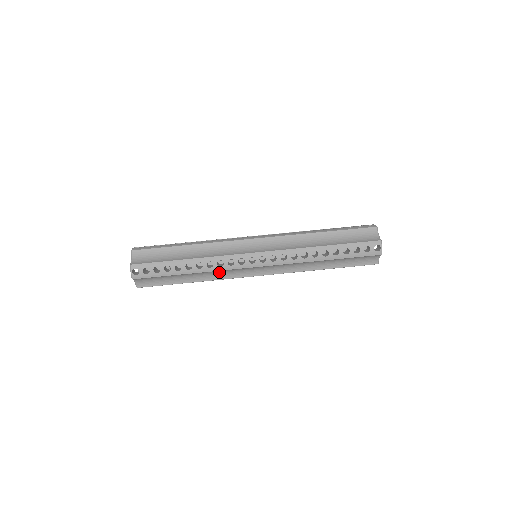
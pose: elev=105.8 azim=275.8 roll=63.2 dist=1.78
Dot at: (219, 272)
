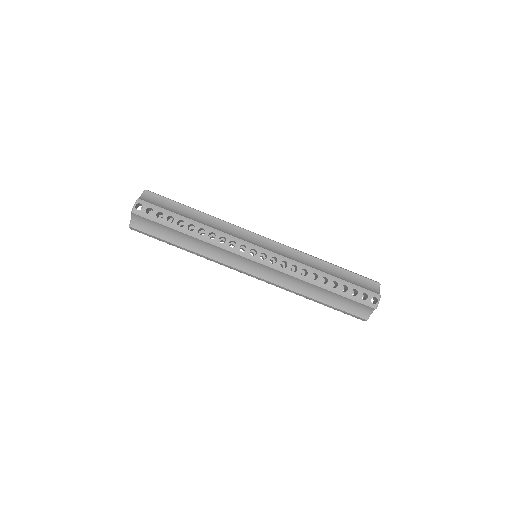
Dot at: (216, 250)
